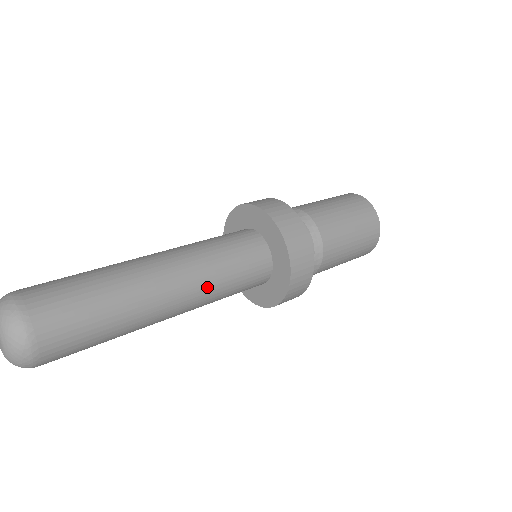
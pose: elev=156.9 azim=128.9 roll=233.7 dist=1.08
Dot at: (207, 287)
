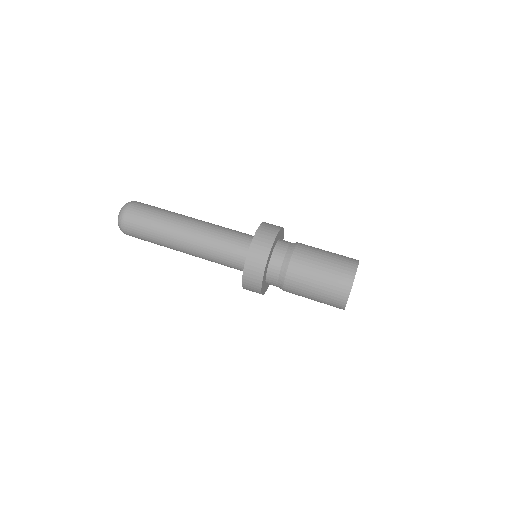
Dot at: (203, 249)
